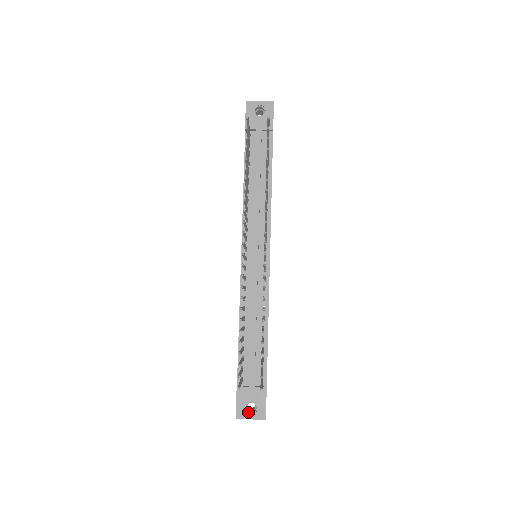
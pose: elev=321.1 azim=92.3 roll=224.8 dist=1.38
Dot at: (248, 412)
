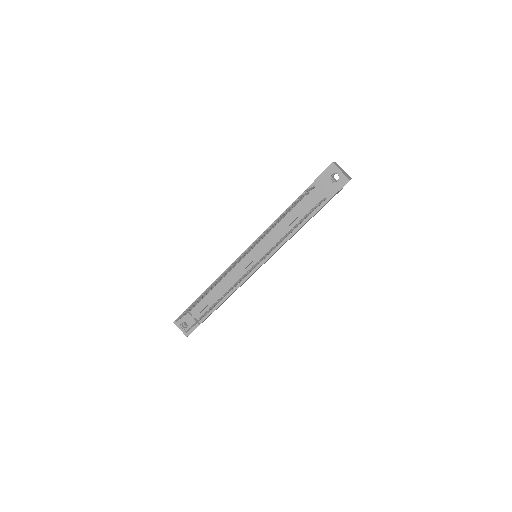
Dot at: (182, 325)
